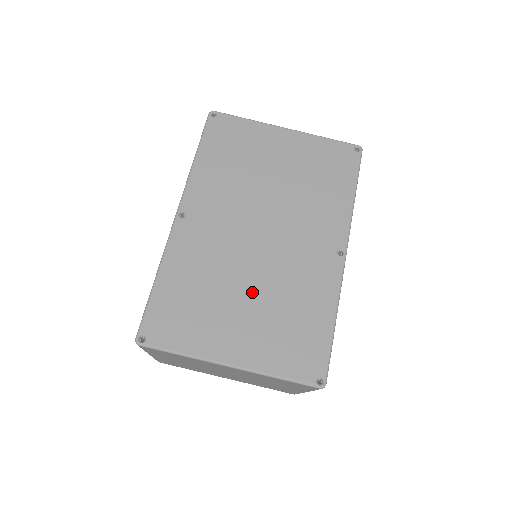
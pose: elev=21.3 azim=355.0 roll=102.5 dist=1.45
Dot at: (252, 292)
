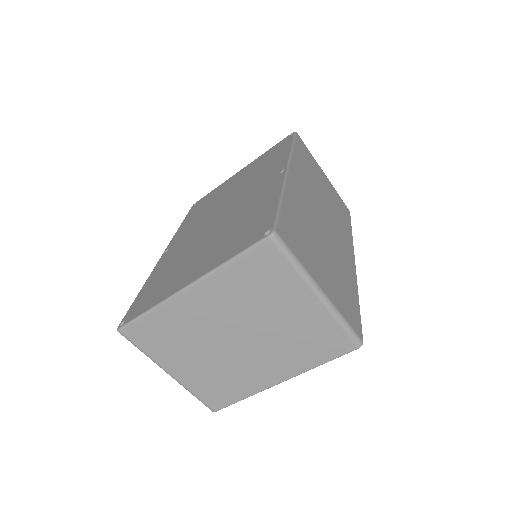
Dot at: (210, 240)
